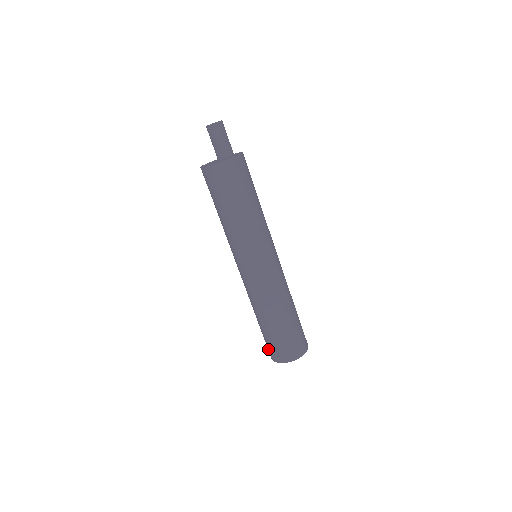
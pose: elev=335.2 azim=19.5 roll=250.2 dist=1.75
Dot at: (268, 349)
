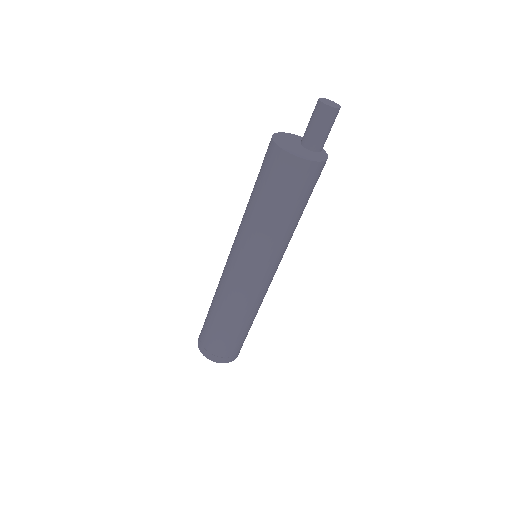
Dot at: occluded
